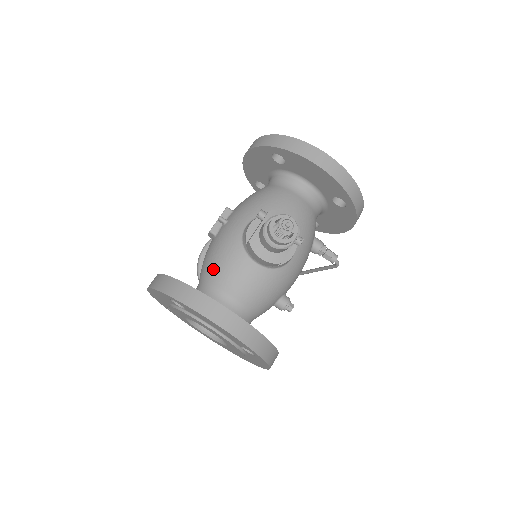
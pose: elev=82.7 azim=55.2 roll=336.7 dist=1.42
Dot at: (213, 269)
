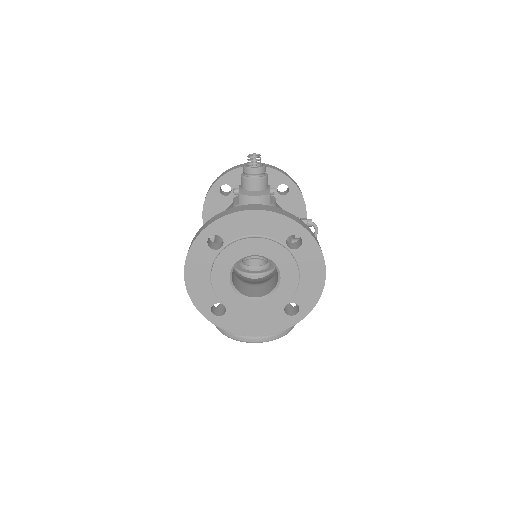
Dot at: occluded
